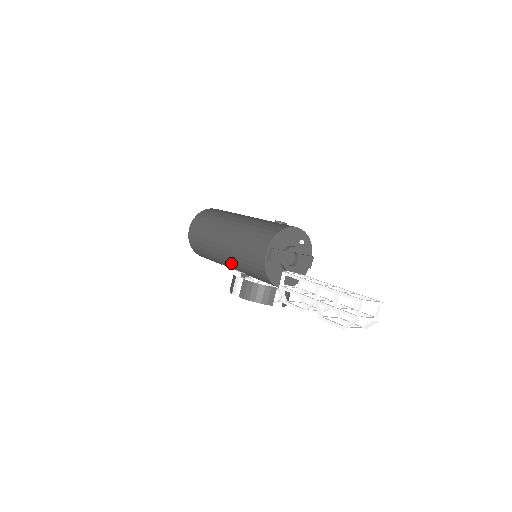
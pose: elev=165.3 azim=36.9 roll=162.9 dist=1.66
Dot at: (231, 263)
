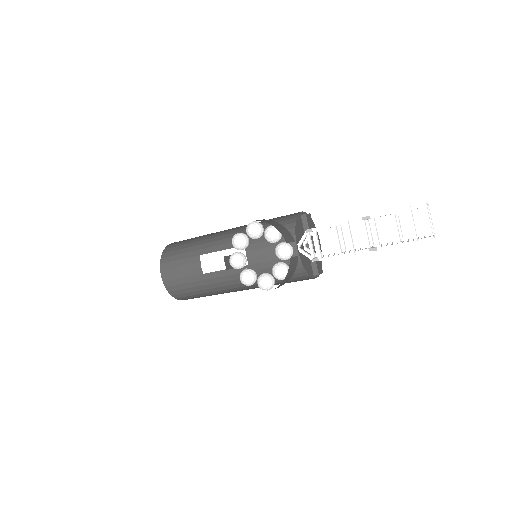
Dot at: occluded
